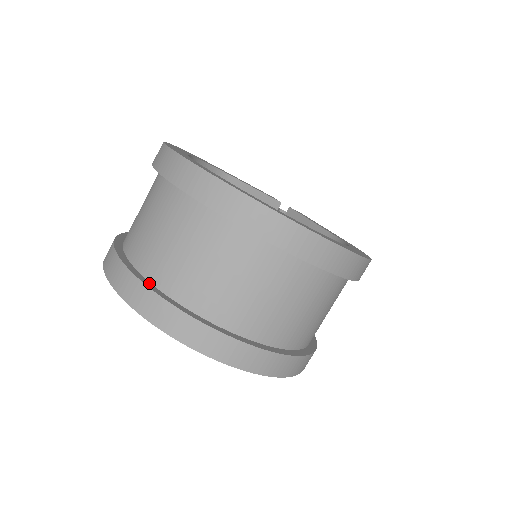
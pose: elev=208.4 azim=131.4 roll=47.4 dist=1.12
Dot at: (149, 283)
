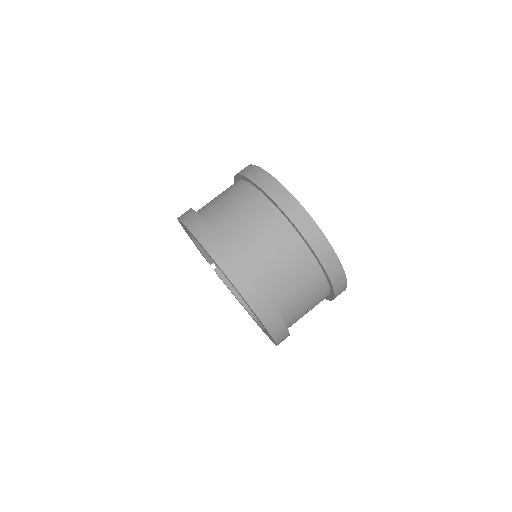
Dot at: (242, 265)
